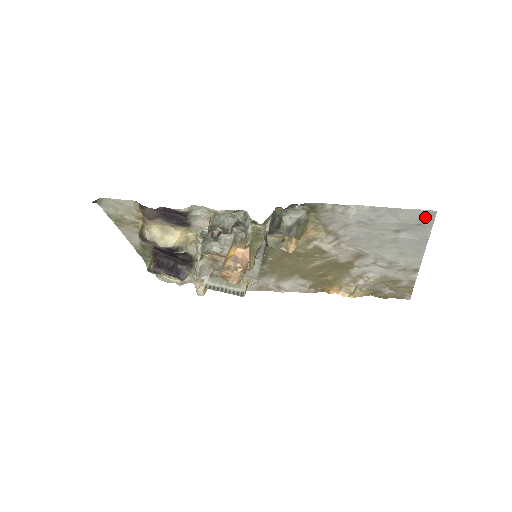
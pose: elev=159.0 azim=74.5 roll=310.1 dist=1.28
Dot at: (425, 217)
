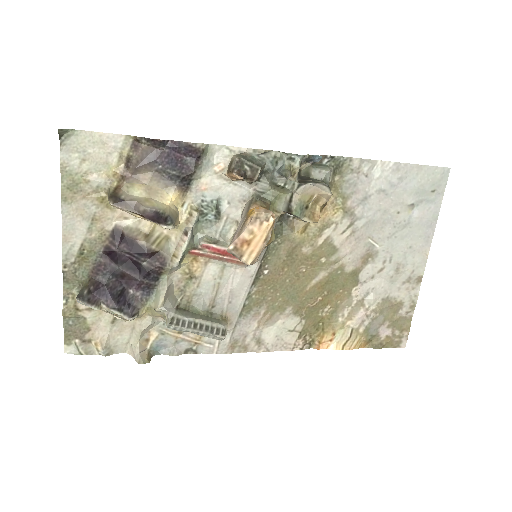
Dot at: (439, 179)
